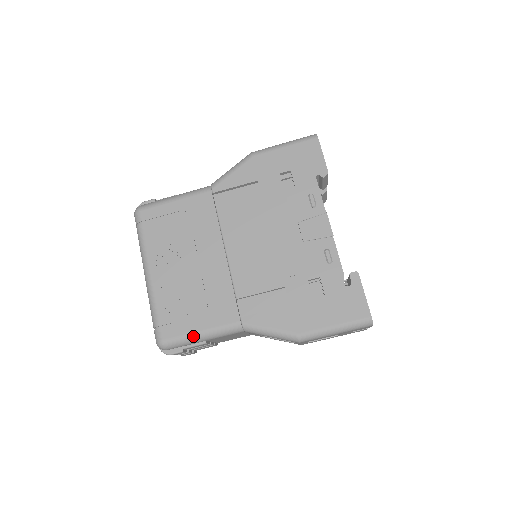
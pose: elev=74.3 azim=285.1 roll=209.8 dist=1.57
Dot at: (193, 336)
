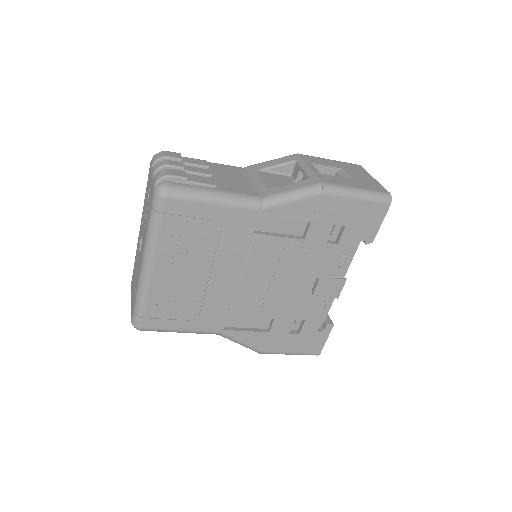
Dot at: (174, 331)
